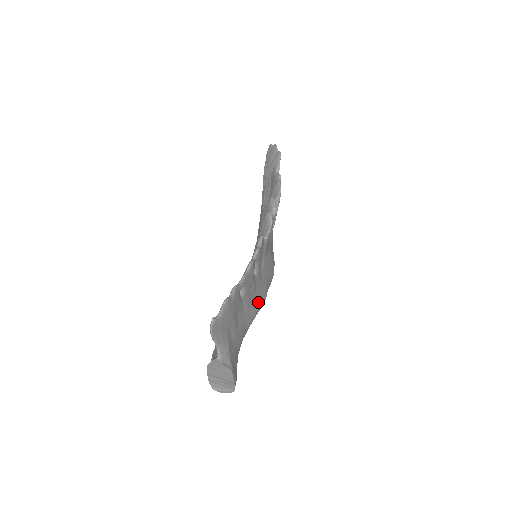
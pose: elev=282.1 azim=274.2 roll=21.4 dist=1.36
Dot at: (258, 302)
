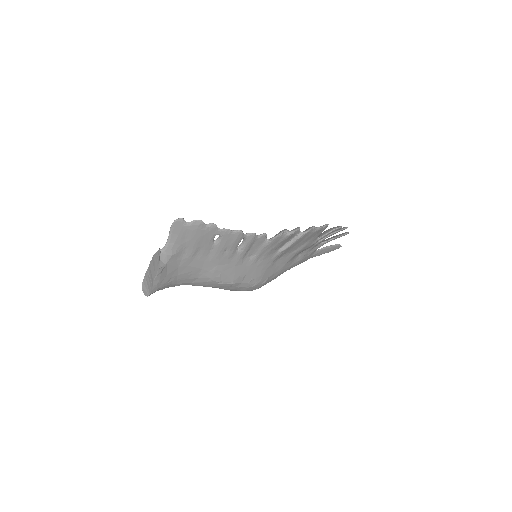
Dot at: (223, 274)
